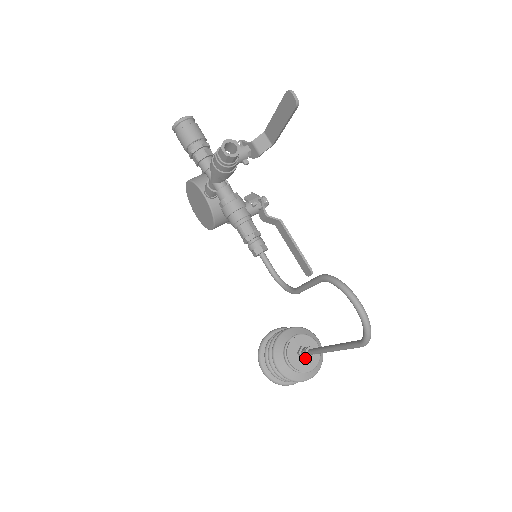
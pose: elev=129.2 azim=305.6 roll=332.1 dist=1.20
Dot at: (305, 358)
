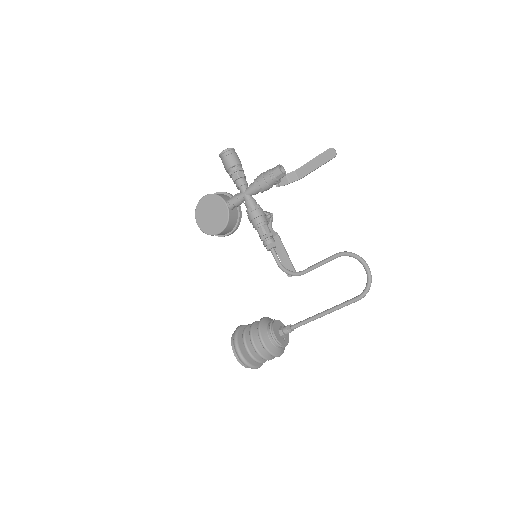
Dot at: (285, 334)
